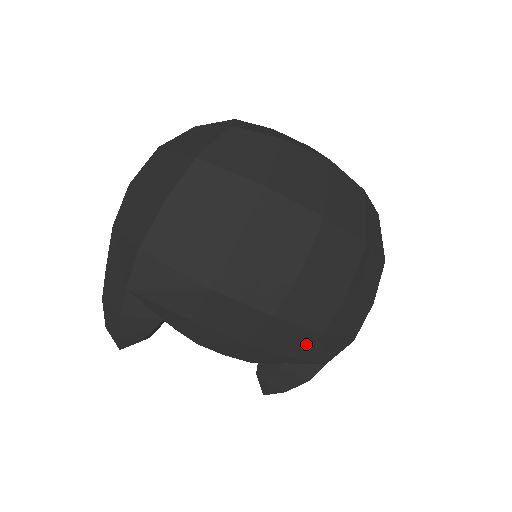
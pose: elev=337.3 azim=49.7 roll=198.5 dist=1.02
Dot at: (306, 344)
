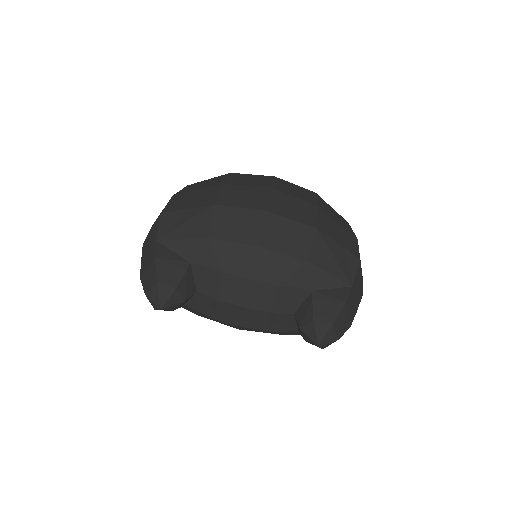
Dot at: (310, 242)
